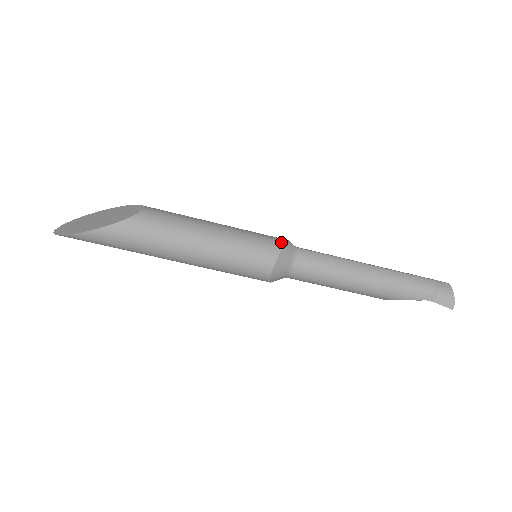
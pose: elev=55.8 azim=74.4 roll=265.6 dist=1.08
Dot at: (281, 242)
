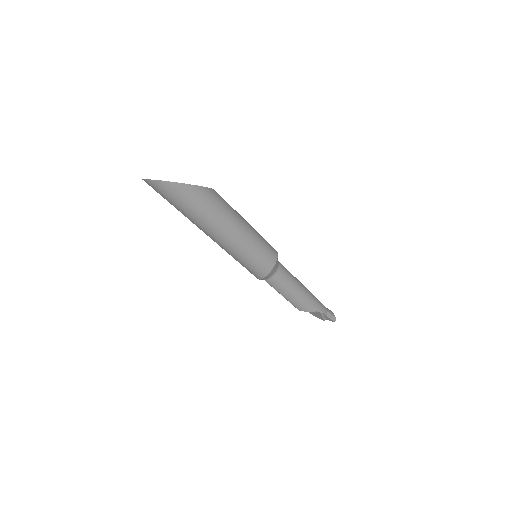
Dot at: occluded
